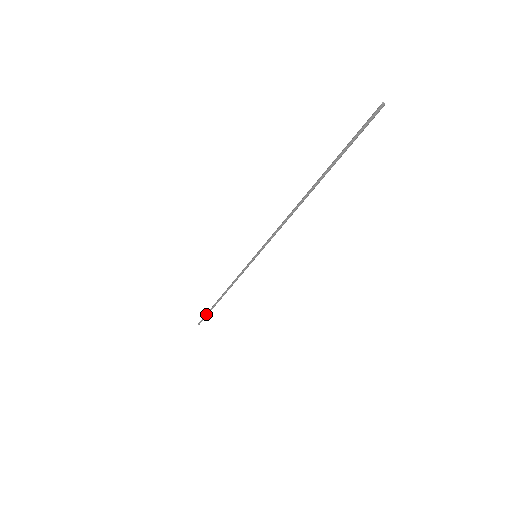
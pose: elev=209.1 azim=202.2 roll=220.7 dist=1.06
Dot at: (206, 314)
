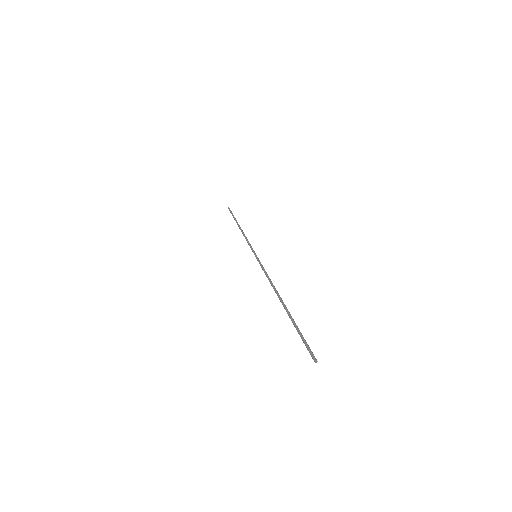
Dot at: occluded
